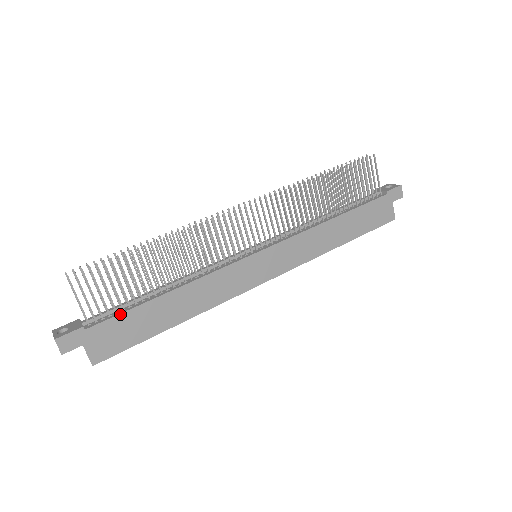
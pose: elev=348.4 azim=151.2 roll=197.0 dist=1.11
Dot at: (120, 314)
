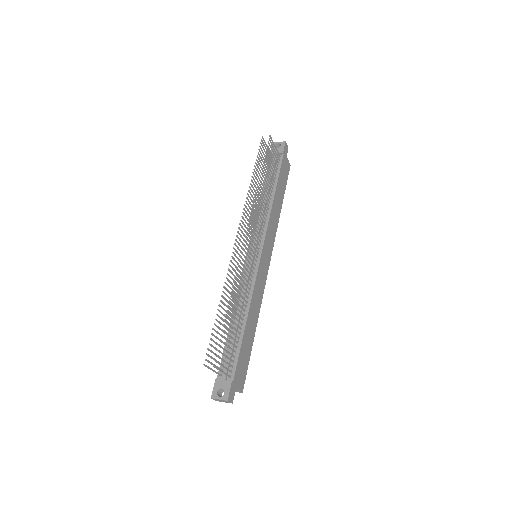
Dot at: (239, 356)
